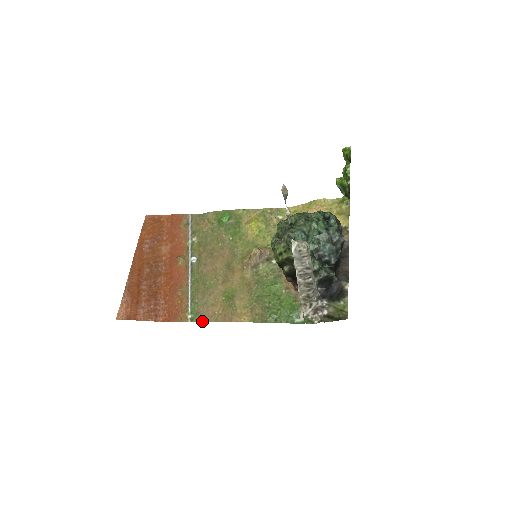
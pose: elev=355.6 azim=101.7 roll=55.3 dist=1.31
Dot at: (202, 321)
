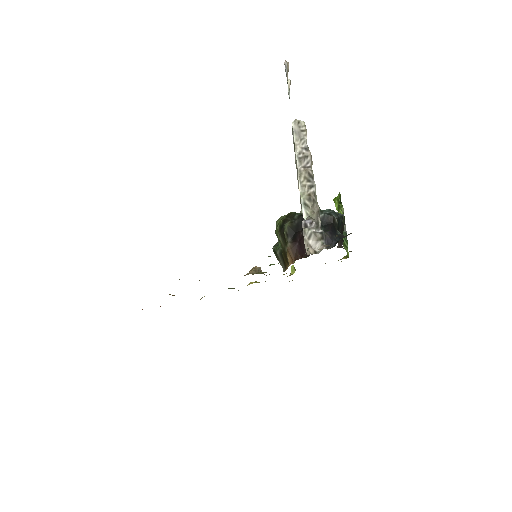
Dot at: occluded
